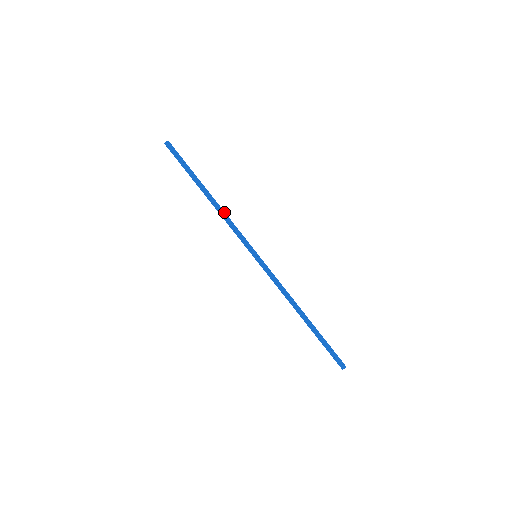
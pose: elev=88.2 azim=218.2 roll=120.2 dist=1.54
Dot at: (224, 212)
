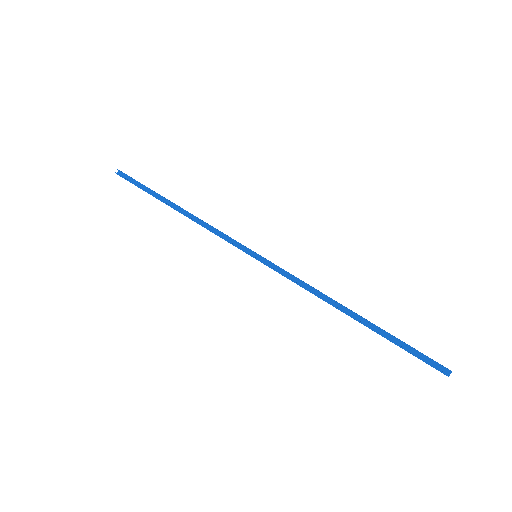
Dot at: occluded
